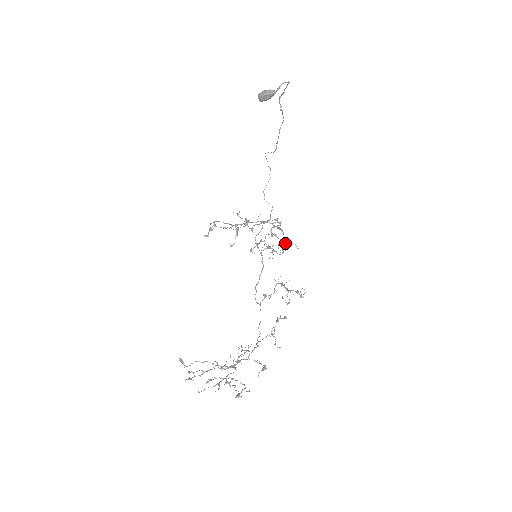
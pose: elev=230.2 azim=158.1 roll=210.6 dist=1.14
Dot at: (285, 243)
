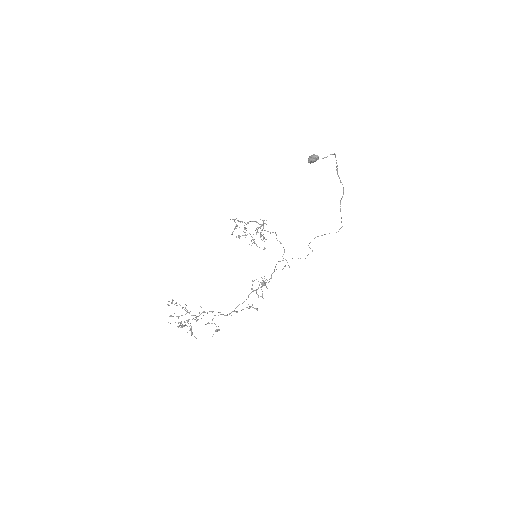
Dot at: (263, 238)
